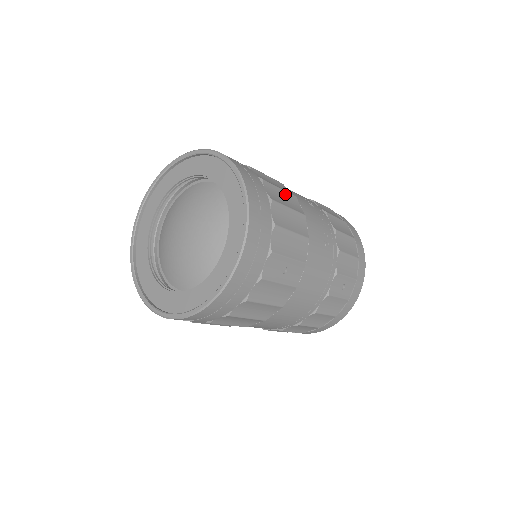
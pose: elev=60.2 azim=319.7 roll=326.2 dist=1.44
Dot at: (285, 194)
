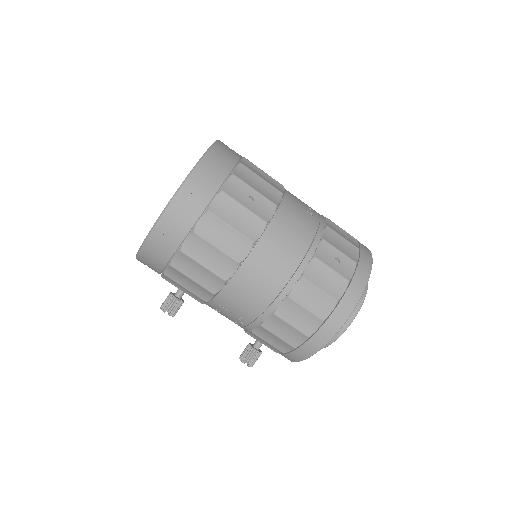
Dot at: occluded
